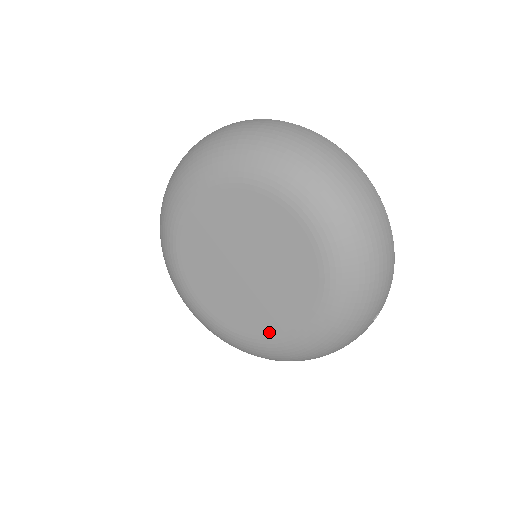
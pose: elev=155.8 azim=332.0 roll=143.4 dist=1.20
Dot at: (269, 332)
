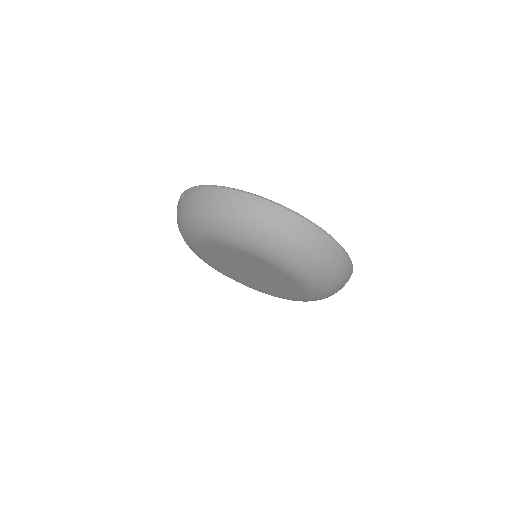
Dot at: (282, 296)
